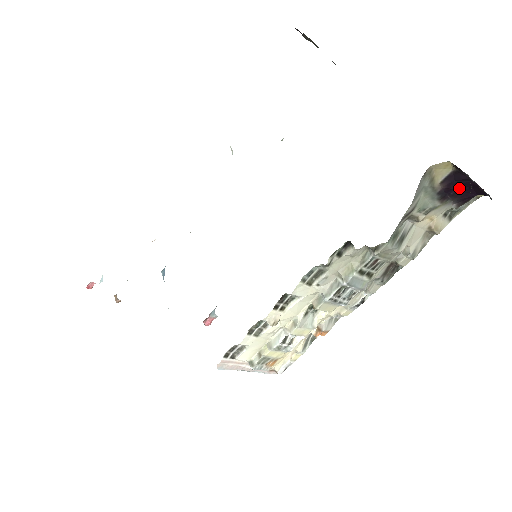
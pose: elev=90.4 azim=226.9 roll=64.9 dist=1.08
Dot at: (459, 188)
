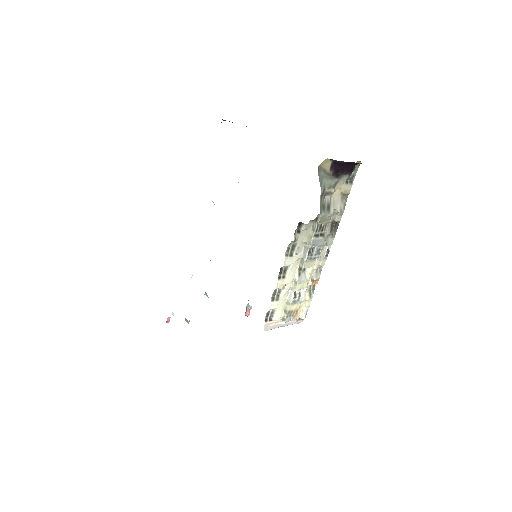
Dot at: (342, 167)
